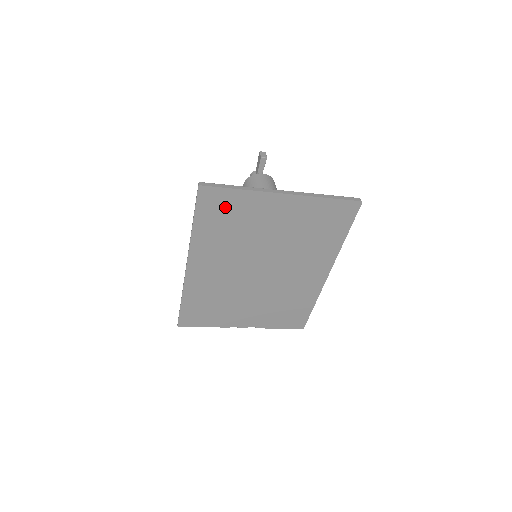
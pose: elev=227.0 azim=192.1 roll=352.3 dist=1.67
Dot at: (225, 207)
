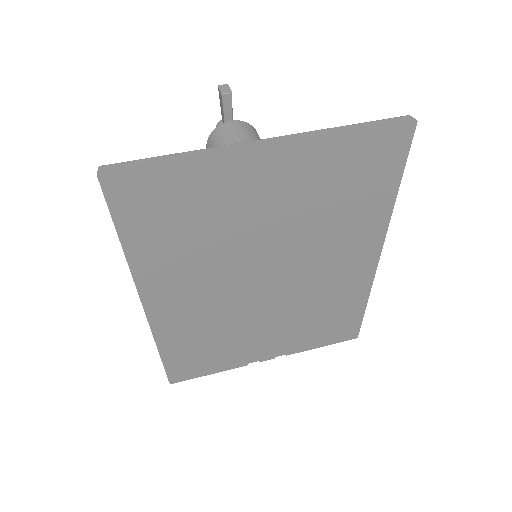
Dot at: (165, 199)
